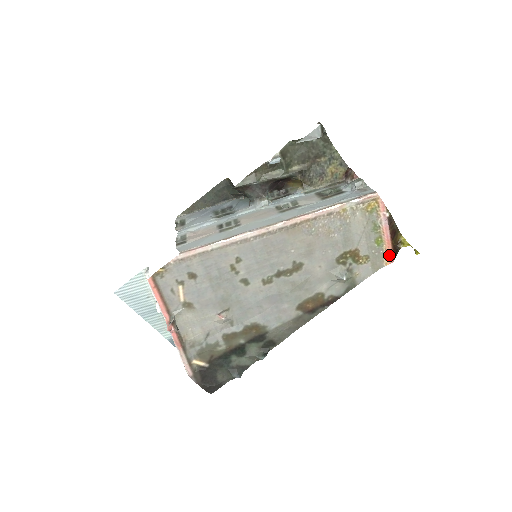
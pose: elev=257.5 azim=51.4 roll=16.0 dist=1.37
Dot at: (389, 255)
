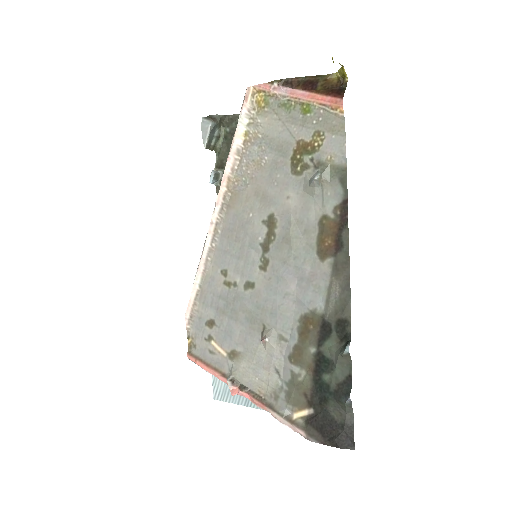
Dot at: (329, 103)
